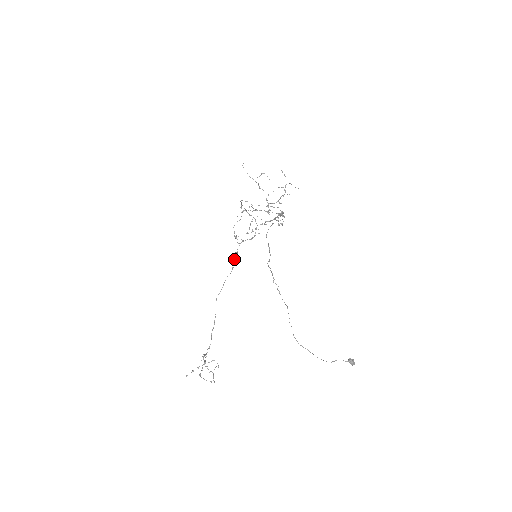
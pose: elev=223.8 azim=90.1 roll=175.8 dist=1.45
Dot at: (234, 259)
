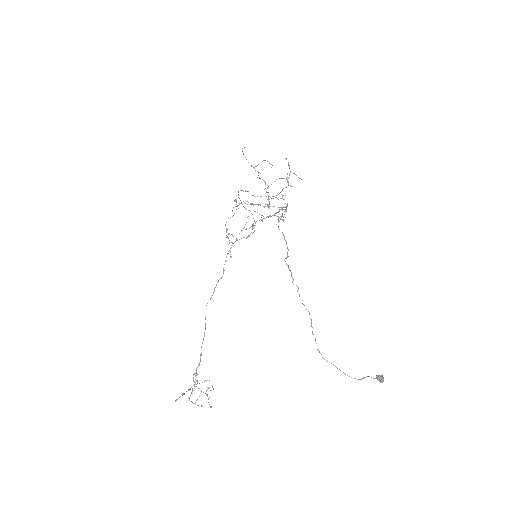
Dot at: (225, 261)
